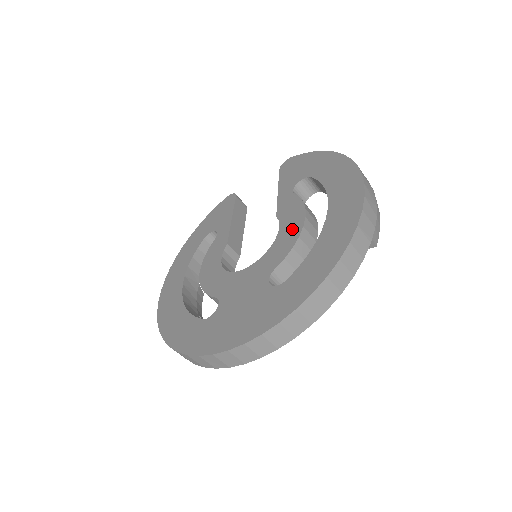
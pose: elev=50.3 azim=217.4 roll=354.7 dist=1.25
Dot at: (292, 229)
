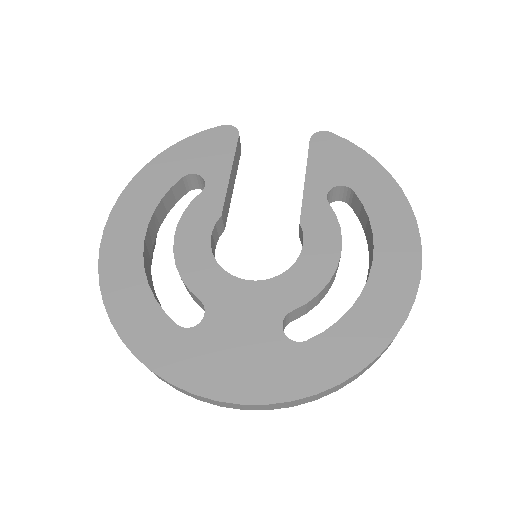
Dot at: (321, 262)
